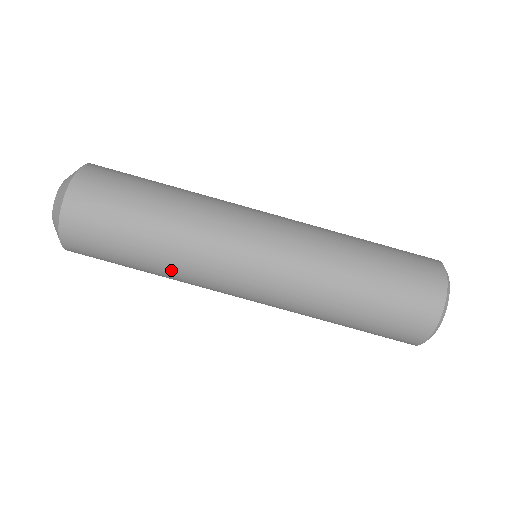
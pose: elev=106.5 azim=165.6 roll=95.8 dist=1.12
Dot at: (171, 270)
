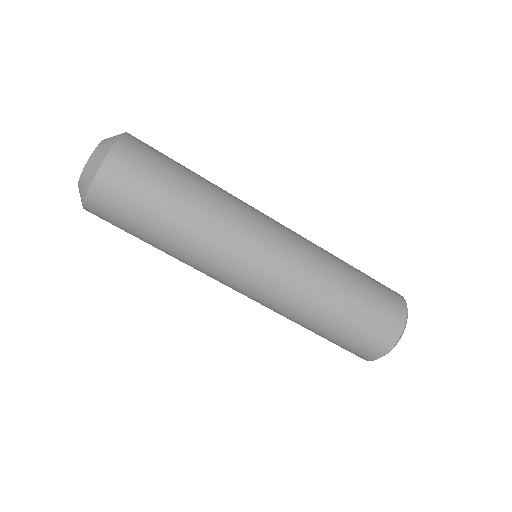
Dot at: (184, 253)
